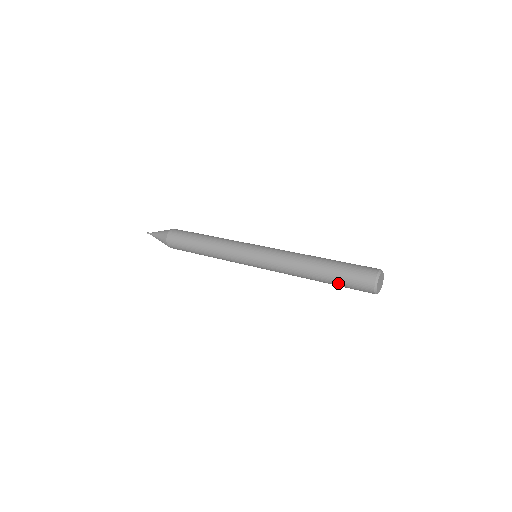
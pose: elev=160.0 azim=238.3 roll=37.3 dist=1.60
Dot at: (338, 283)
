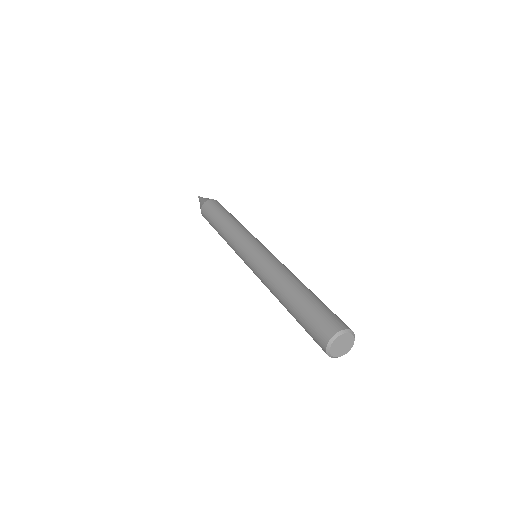
Dot at: (300, 324)
